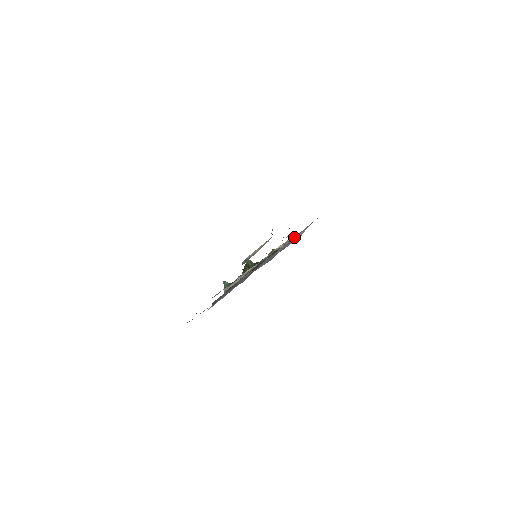
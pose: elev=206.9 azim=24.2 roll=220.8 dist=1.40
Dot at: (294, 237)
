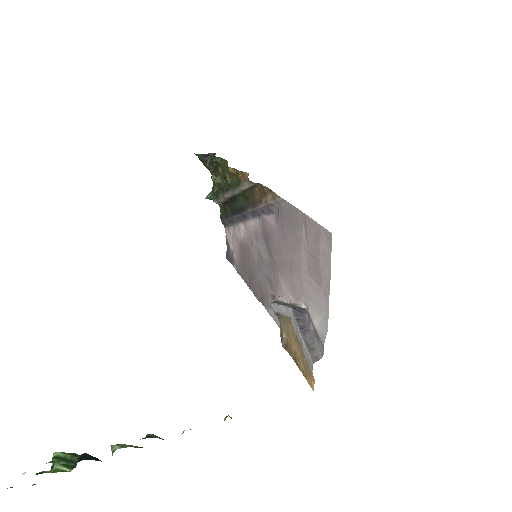
Dot at: (267, 207)
